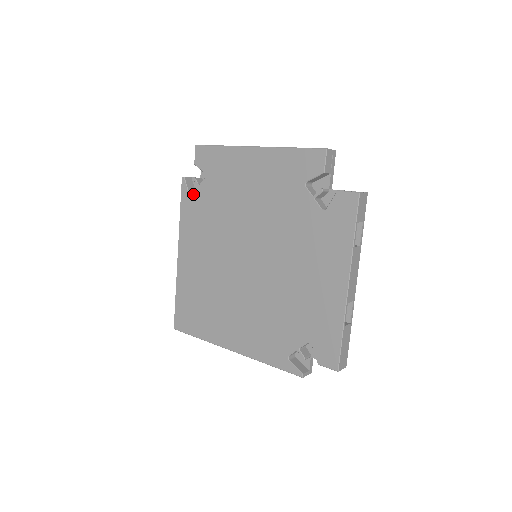
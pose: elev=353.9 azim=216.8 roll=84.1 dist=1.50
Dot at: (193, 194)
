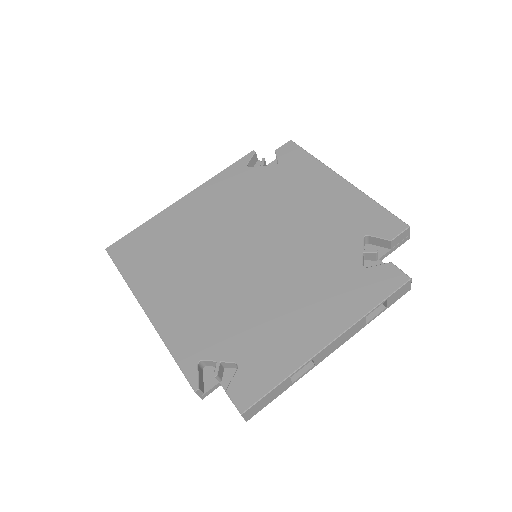
Dot at: (250, 168)
